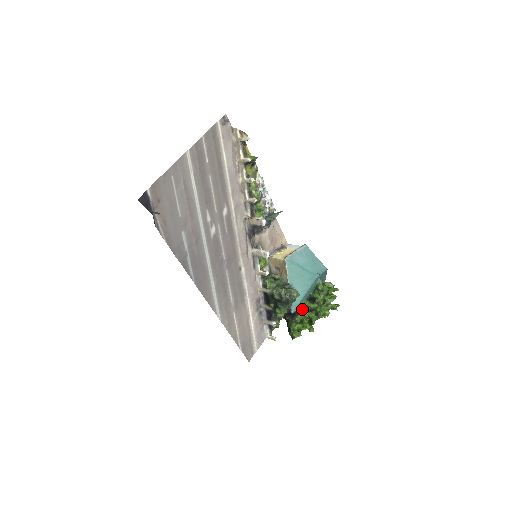
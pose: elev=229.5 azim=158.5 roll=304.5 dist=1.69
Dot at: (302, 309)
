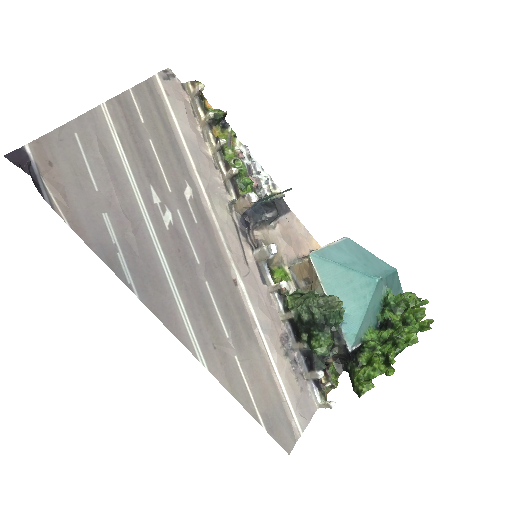
Dot at: (366, 341)
